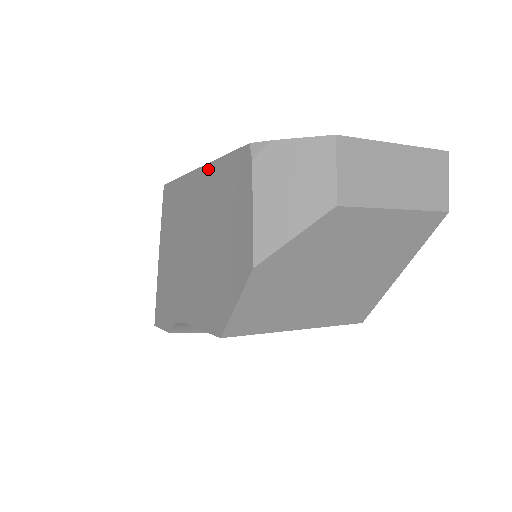
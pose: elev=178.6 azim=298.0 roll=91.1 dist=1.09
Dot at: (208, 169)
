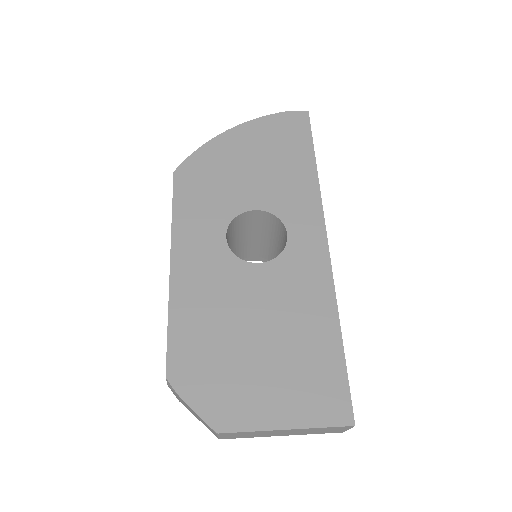
Dot at: (169, 293)
